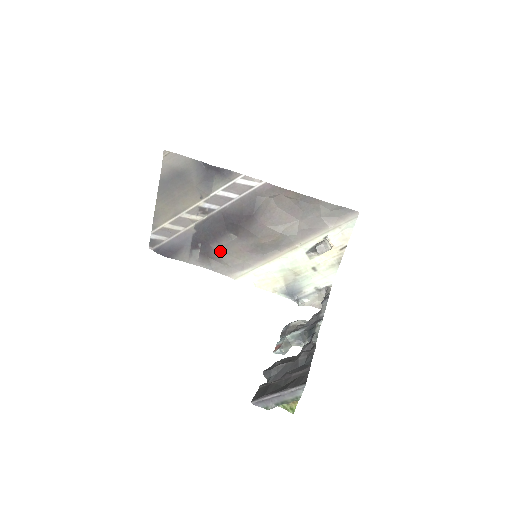
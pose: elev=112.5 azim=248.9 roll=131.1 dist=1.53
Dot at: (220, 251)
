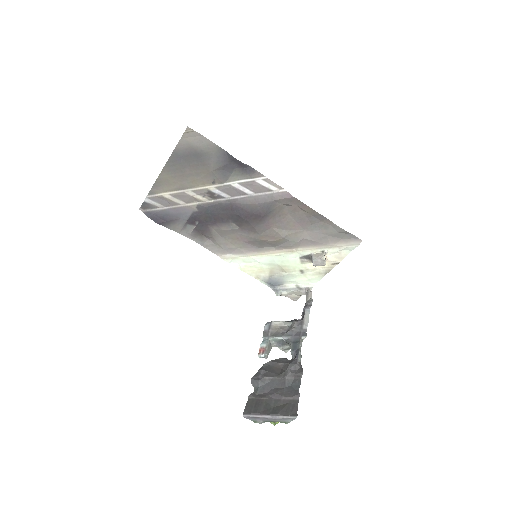
Dot at: (216, 233)
